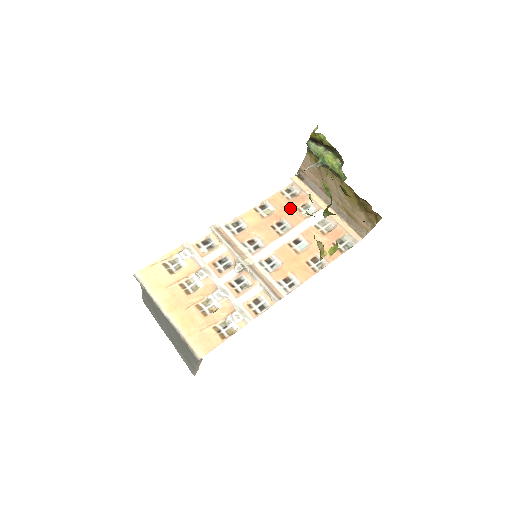
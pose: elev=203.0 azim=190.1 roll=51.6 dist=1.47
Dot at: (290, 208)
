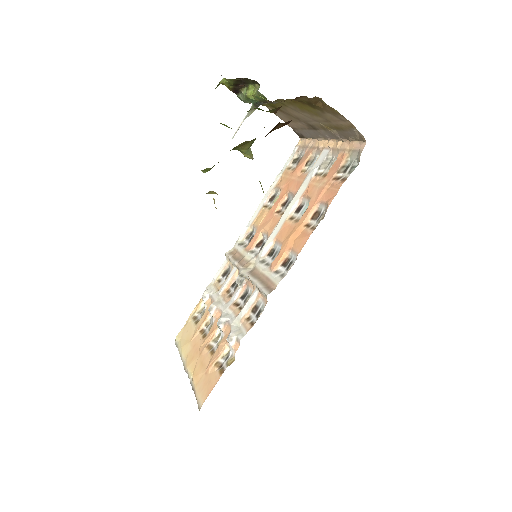
Dot at: (293, 177)
